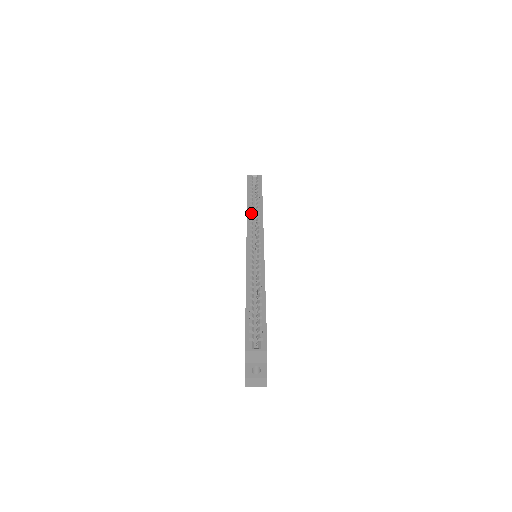
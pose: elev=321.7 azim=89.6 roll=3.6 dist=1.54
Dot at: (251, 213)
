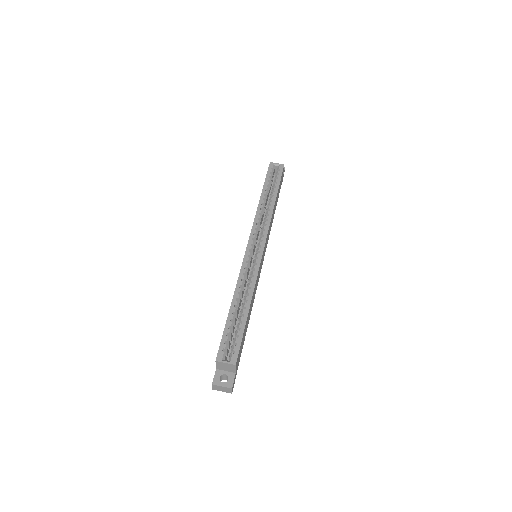
Dot at: (261, 209)
